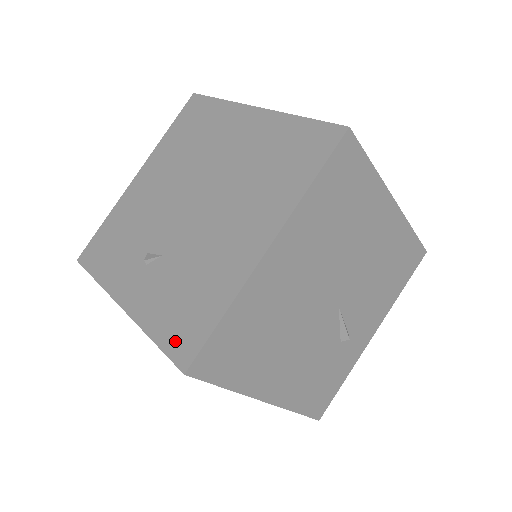
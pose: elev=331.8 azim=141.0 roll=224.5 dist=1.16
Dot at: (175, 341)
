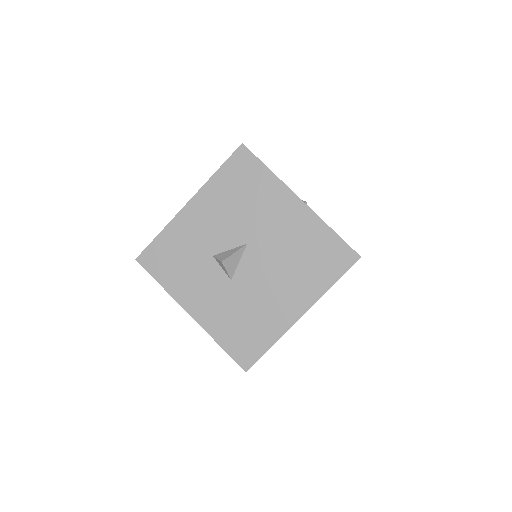
Dot at: occluded
